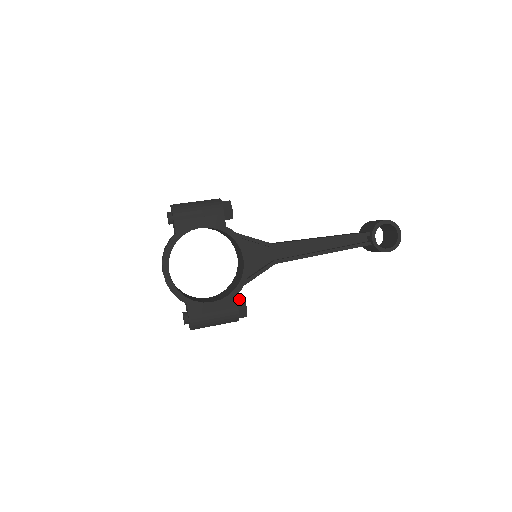
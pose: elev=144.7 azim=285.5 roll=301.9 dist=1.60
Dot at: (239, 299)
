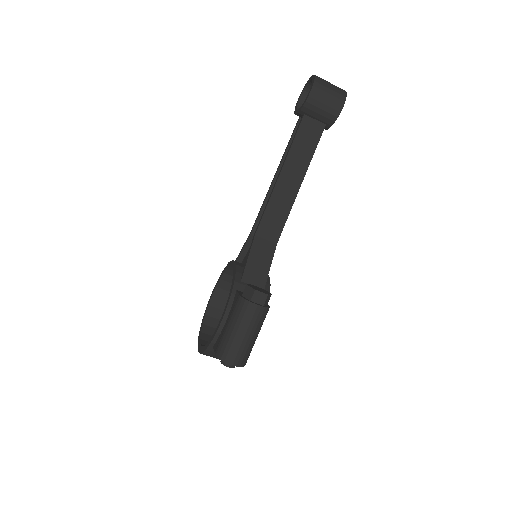
Dot at: occluded
